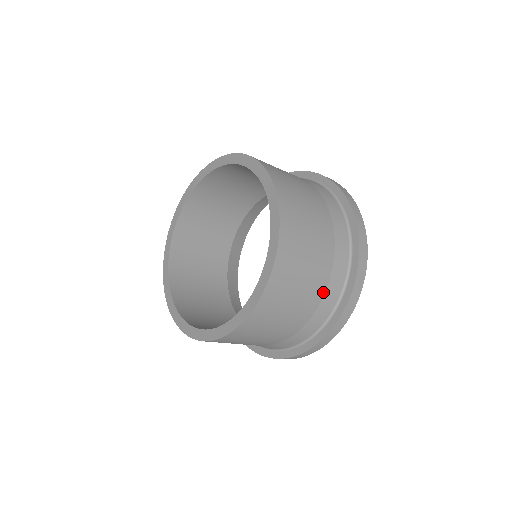
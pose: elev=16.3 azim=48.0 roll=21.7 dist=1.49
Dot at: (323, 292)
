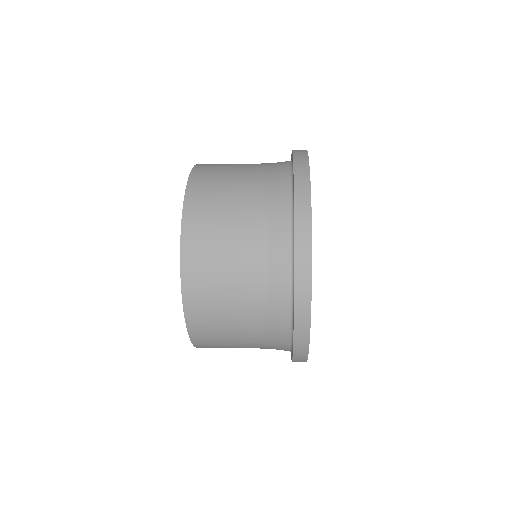
Dot at: (266, 333)
